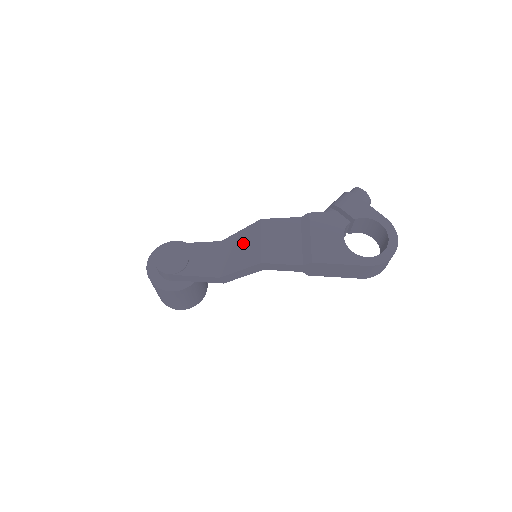
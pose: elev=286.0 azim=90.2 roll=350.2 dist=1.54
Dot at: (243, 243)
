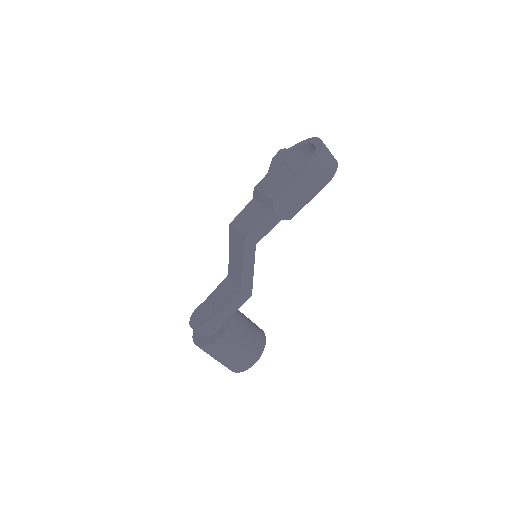
Dot at: (233, 251)
